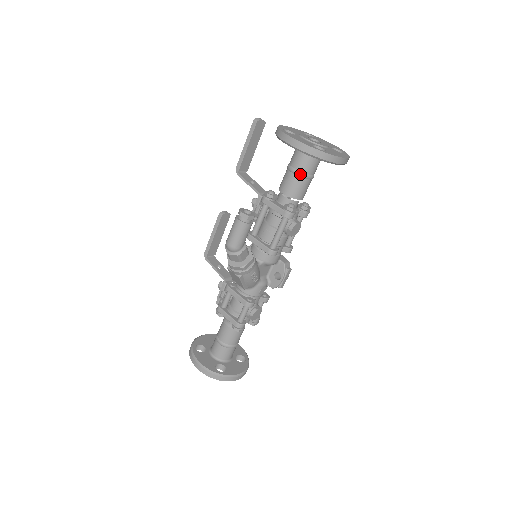
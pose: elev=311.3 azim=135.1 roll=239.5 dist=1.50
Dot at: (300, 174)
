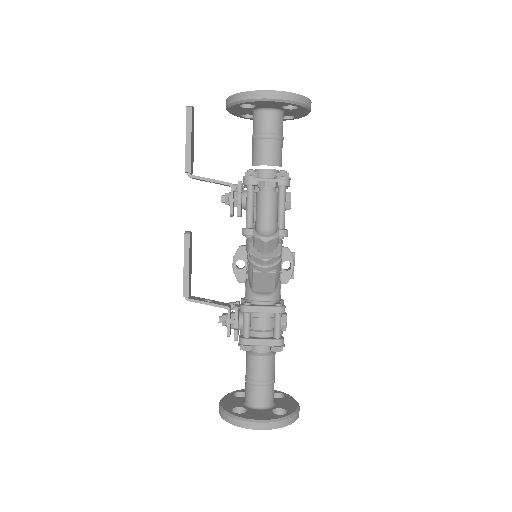
Dot at: (276, 136)
